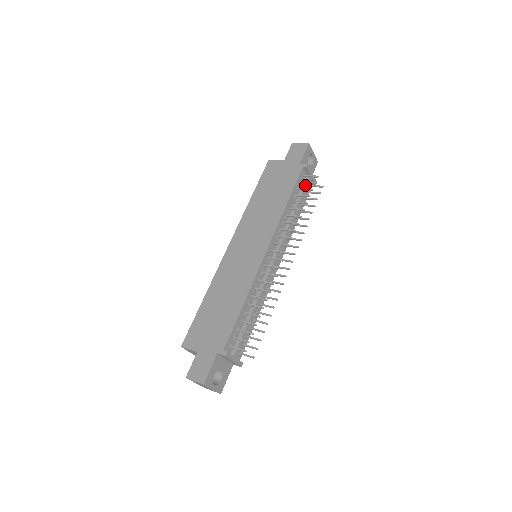
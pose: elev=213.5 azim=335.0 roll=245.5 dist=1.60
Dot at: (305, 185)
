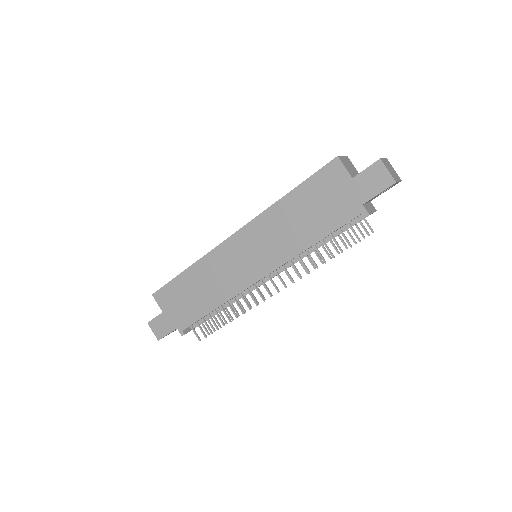
Dot at: (352, 225)
